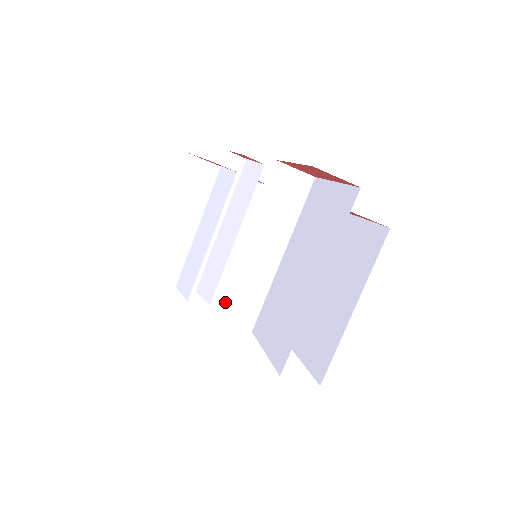
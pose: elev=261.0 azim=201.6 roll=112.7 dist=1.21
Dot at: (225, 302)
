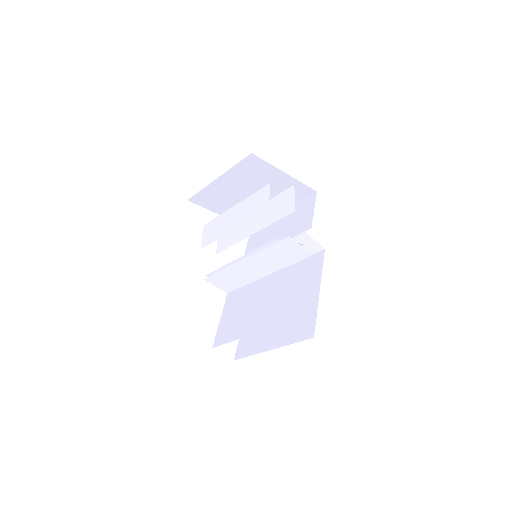
Dot at: (216, 276)
